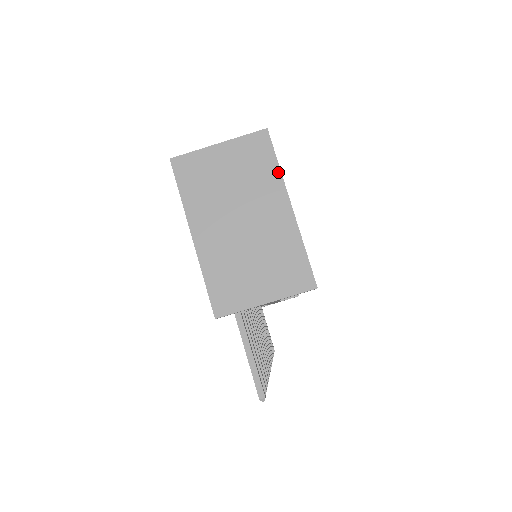
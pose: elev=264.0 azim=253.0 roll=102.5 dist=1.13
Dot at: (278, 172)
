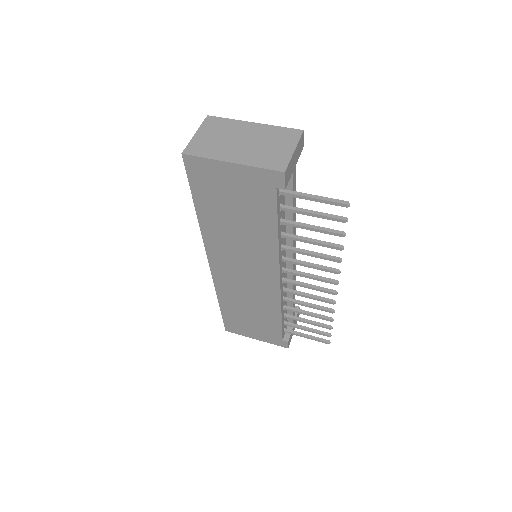
Dot at: (232, 120)
